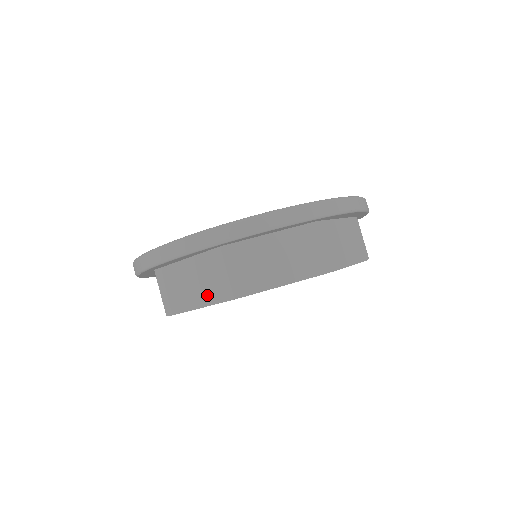
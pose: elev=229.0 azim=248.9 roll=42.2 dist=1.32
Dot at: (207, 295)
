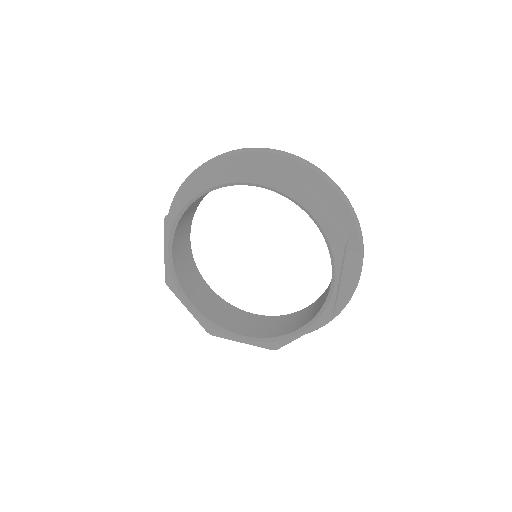
Dot at: (270, 179)
